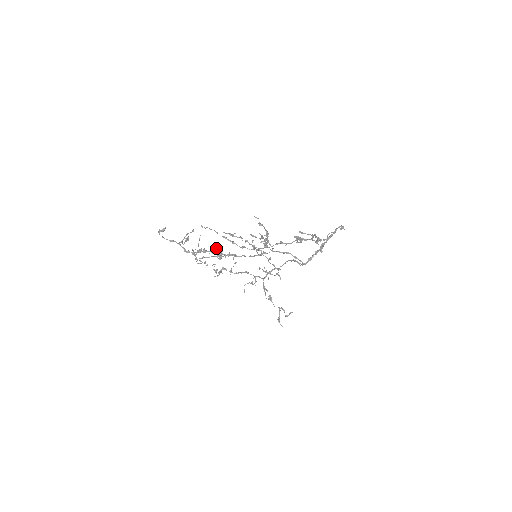
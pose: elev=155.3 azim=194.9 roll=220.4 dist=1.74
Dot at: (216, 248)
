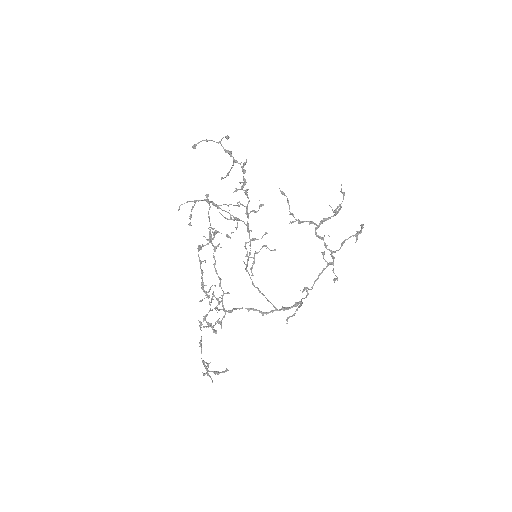
Dot at: occluded
